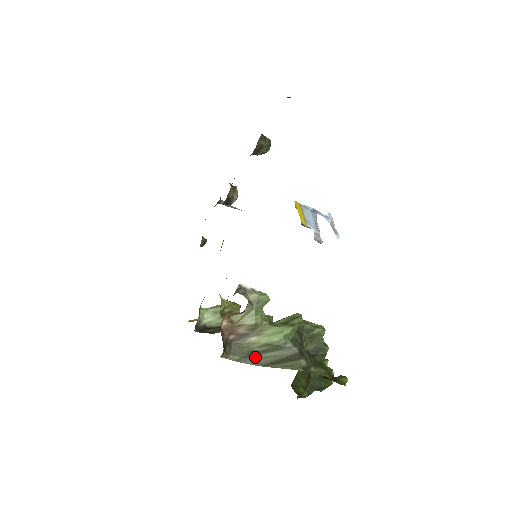
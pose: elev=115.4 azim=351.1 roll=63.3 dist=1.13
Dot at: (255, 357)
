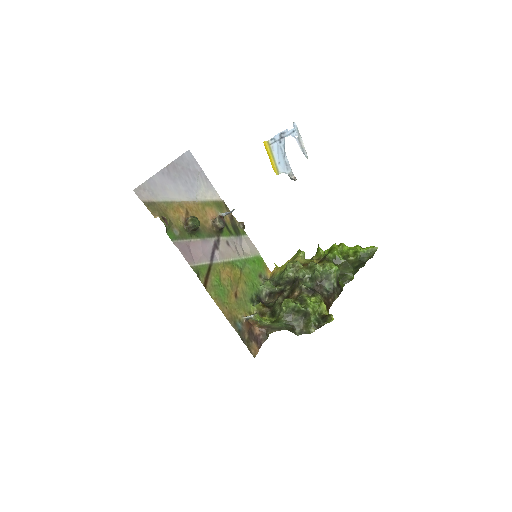
Dot at: (282, 328)
